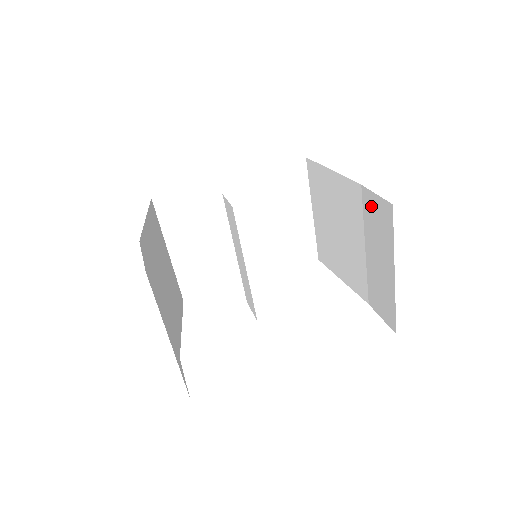
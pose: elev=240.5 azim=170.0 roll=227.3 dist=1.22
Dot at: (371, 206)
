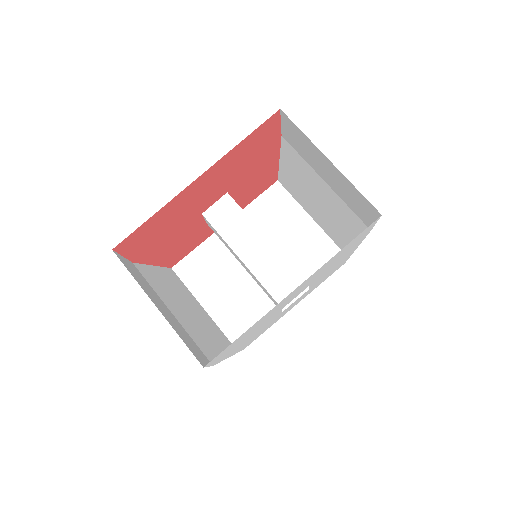
Dot at: (291, 138)
